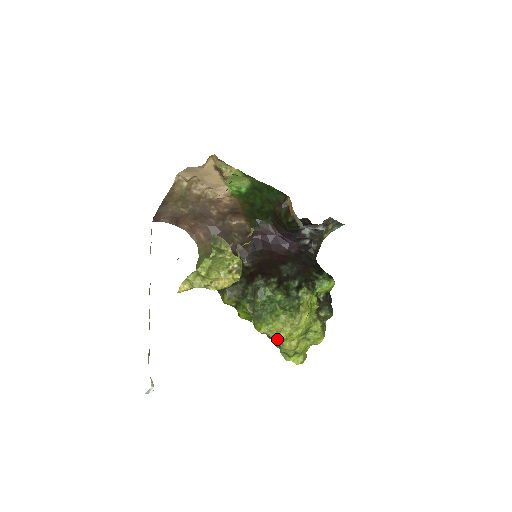
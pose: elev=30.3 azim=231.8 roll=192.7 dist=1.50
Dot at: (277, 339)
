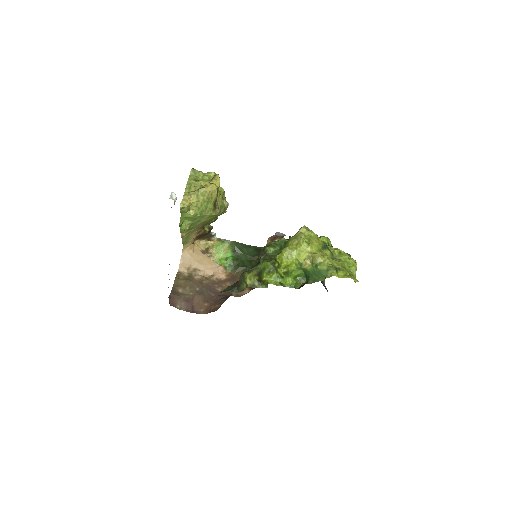
Dot at: (301, 249)
